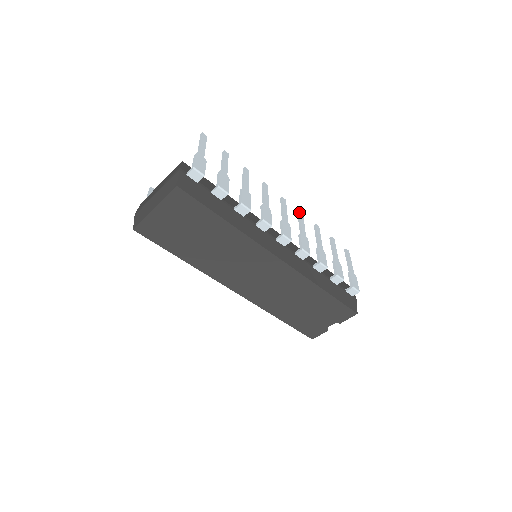
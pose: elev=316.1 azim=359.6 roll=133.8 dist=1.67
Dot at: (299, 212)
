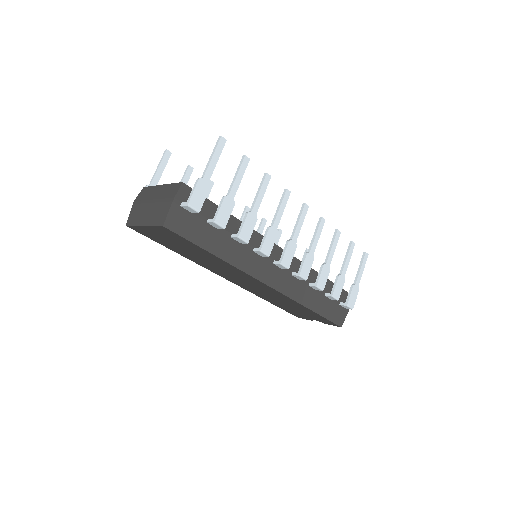
Dot at: (321, 219)
